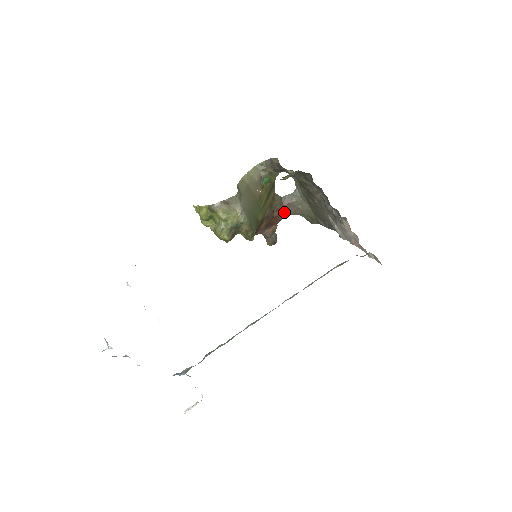
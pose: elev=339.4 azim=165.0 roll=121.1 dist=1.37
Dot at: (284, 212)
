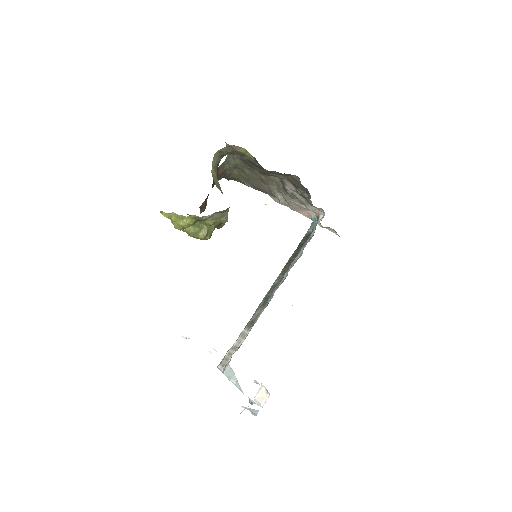
Dot at: occluded
